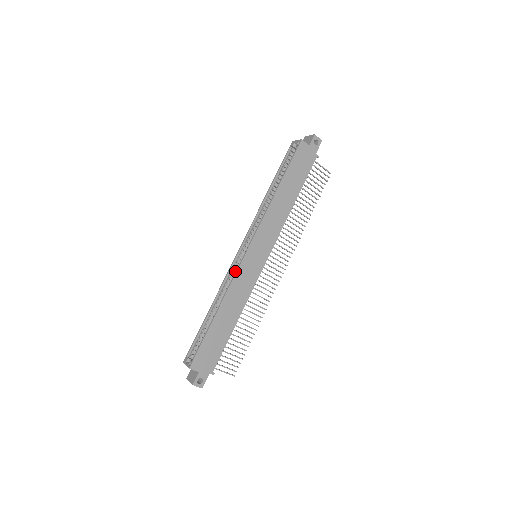
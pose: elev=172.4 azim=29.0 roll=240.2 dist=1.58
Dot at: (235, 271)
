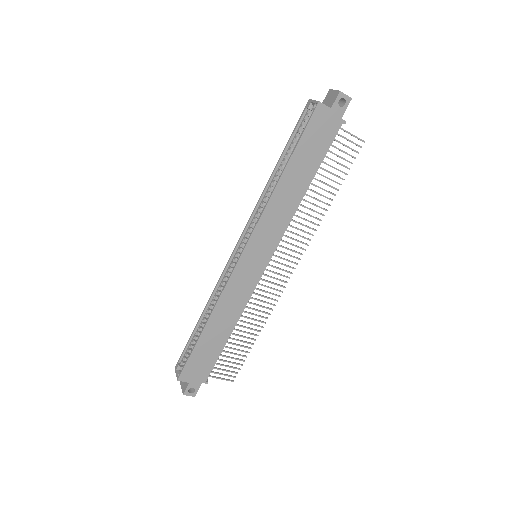
Dot at: occluded
